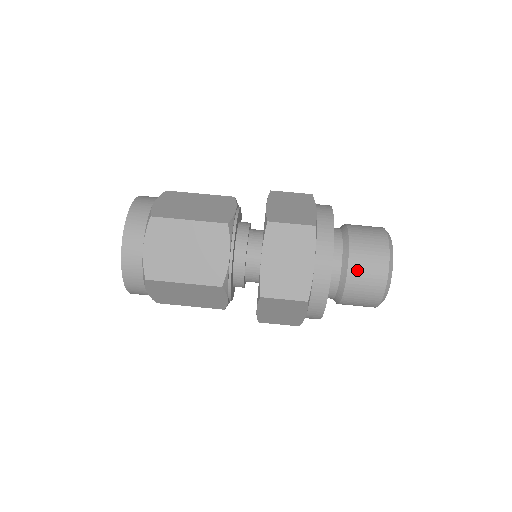
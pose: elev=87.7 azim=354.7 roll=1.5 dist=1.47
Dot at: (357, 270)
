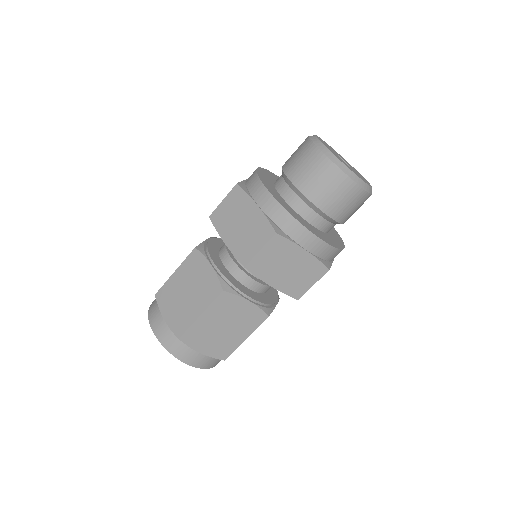
Dot at: (334, 208)
